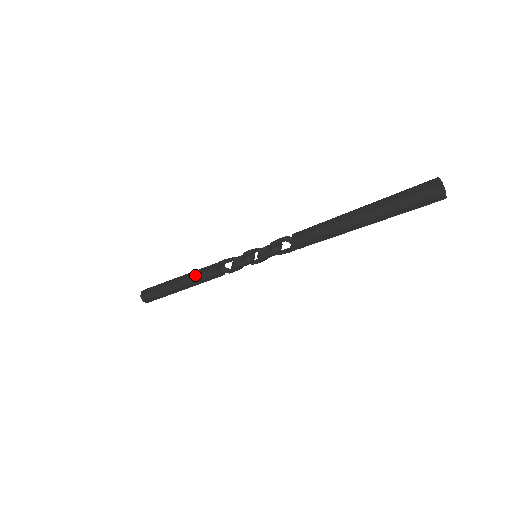
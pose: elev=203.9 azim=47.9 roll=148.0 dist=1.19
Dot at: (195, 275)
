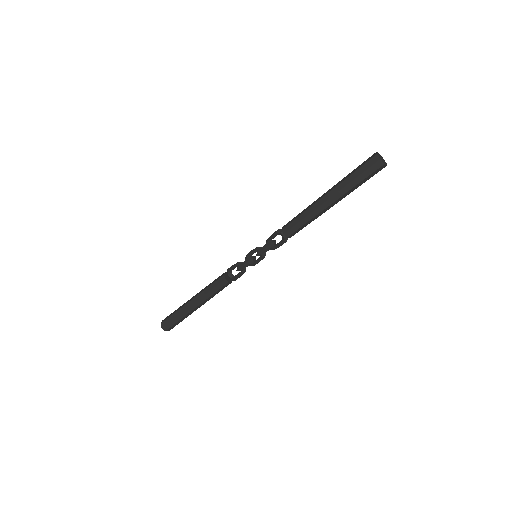
Dot at: (207, 287)
